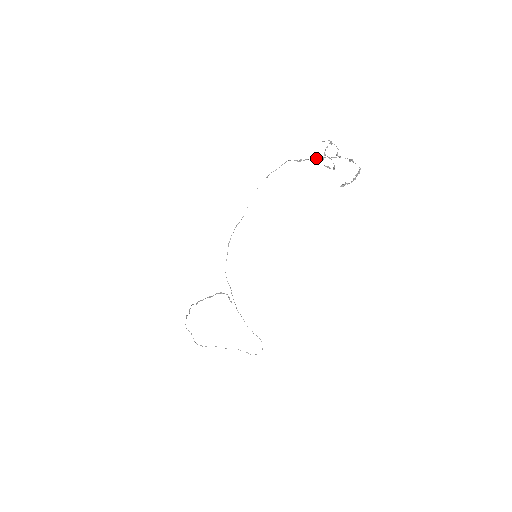
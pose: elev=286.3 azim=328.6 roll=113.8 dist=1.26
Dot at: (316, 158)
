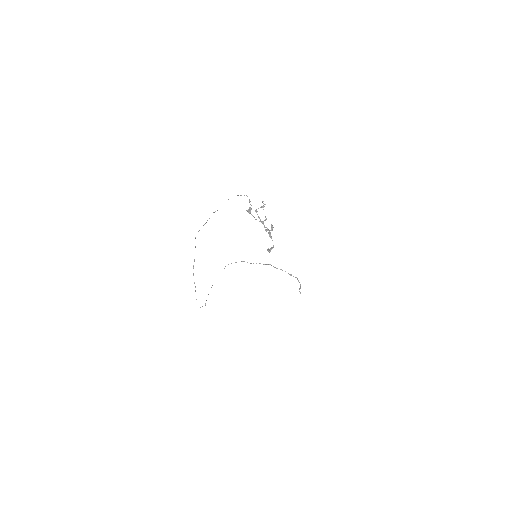
Dot at: (251, 208)
